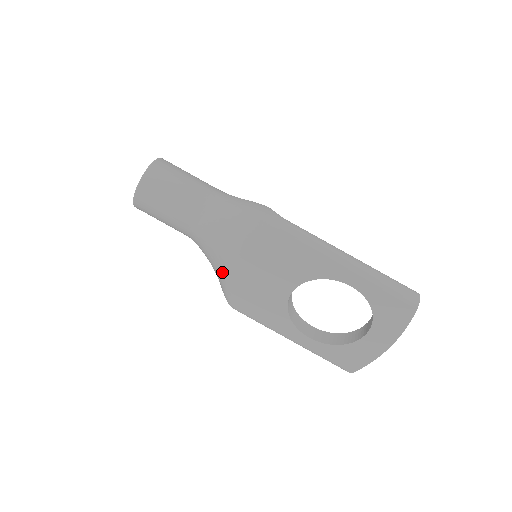
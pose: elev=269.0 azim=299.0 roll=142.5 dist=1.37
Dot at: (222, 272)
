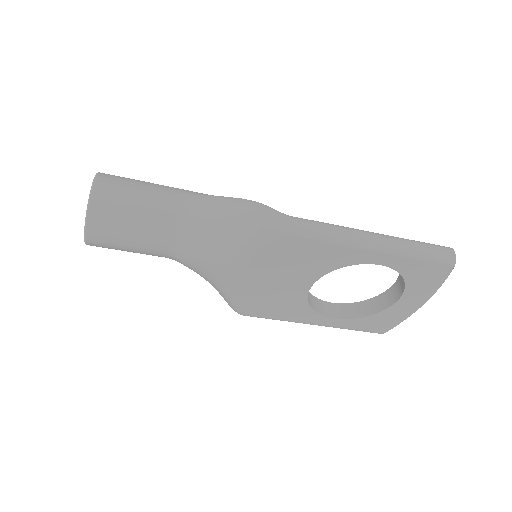
Dot at: (223, 287)
